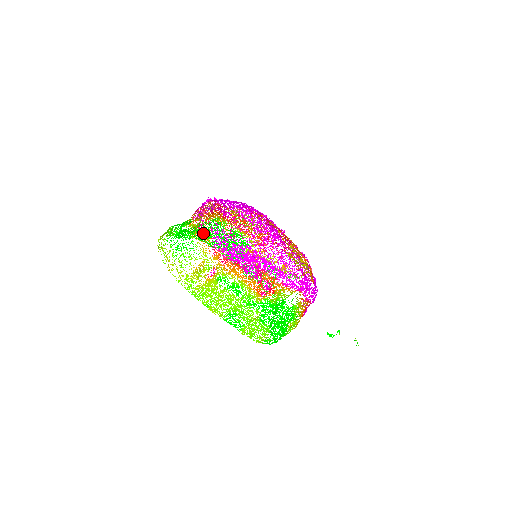
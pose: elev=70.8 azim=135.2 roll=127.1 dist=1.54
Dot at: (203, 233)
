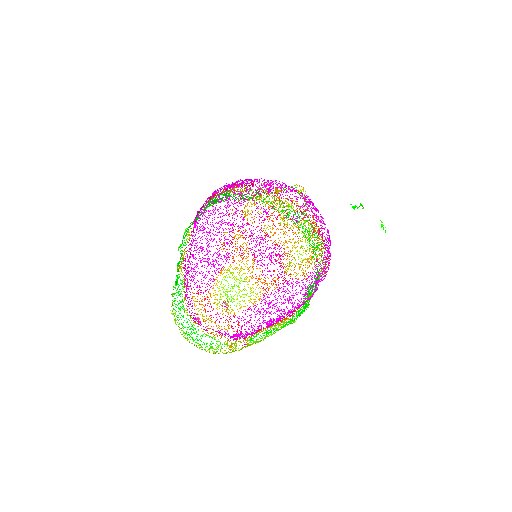
Dot at: occluded
